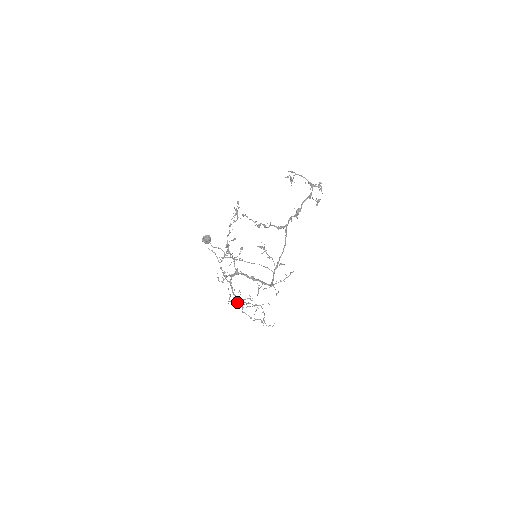
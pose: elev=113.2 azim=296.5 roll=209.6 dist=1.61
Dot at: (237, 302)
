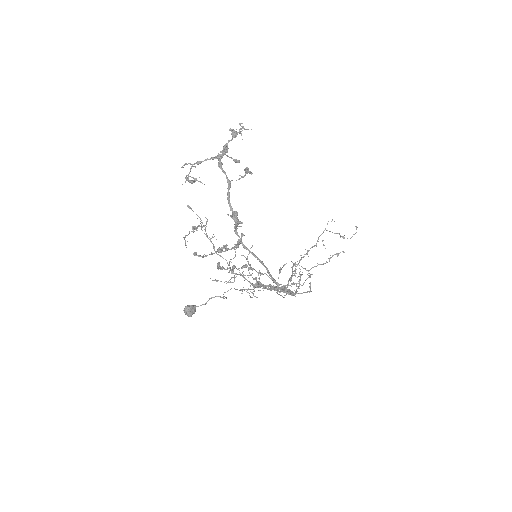
Dot at: occluded
